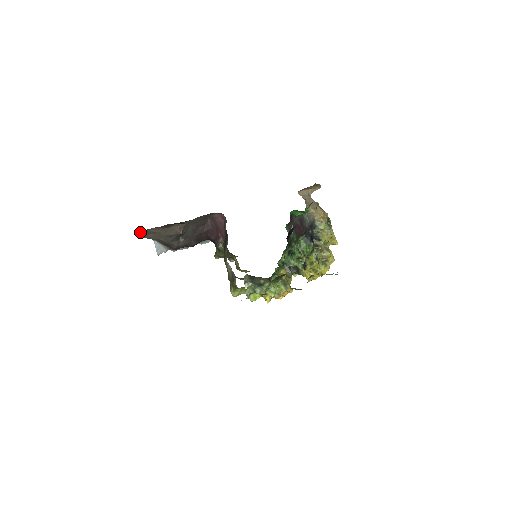
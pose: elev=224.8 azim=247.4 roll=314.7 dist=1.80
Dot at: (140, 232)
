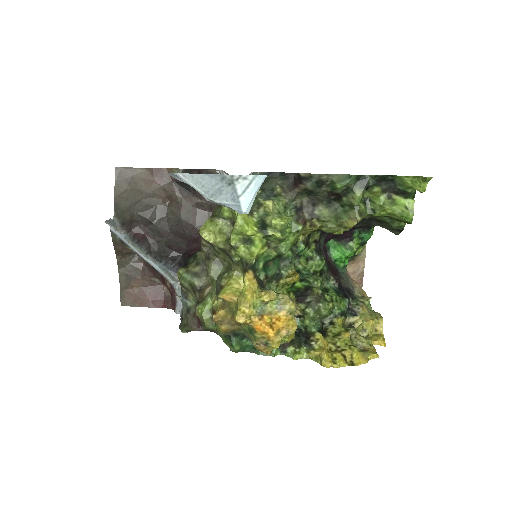
Dot at: (121, 174)
